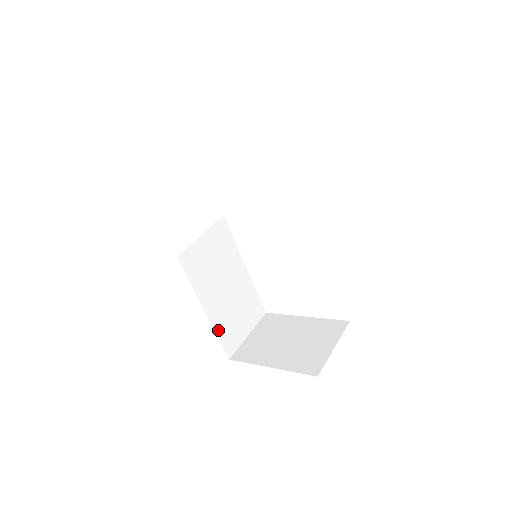
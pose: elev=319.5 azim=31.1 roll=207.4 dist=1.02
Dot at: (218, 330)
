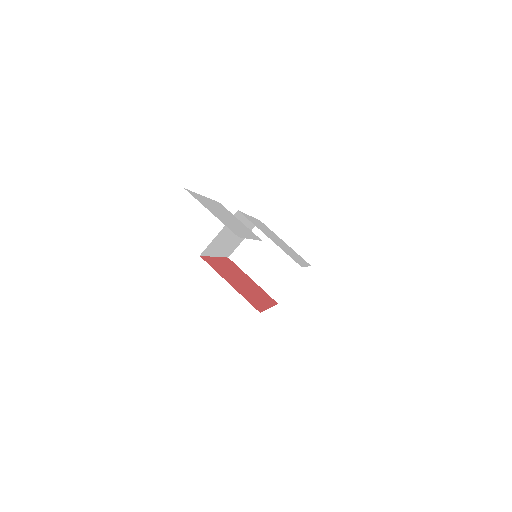
Dot at: (223, 255)
